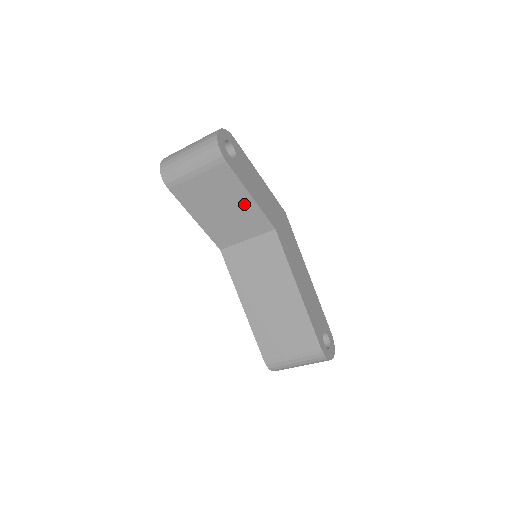
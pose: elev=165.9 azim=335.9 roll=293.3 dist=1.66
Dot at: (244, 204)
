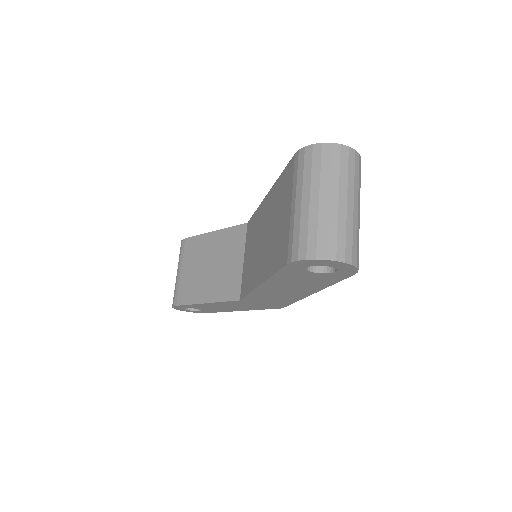
Dot at: (216, 242)
